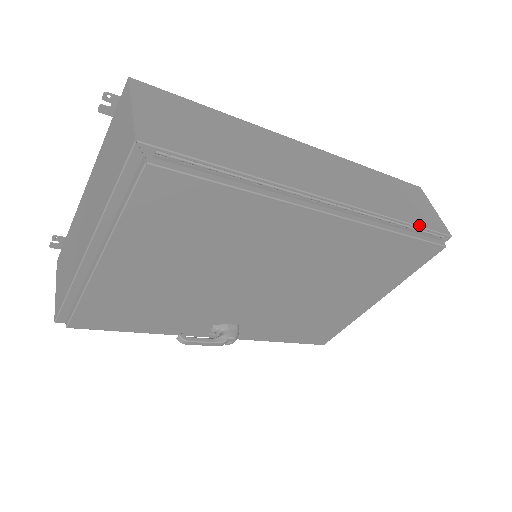
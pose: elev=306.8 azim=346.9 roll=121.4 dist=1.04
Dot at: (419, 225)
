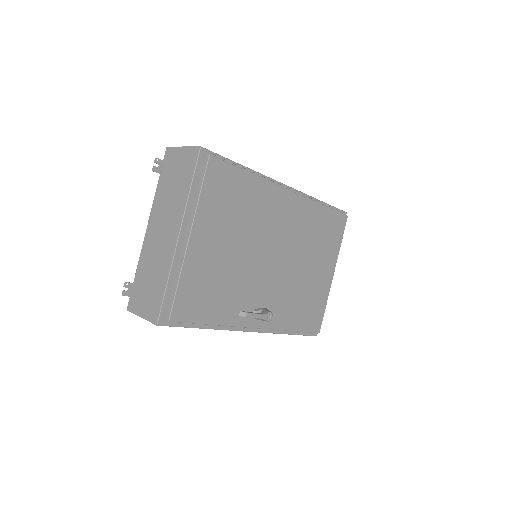
Dot at: (329, 205)
